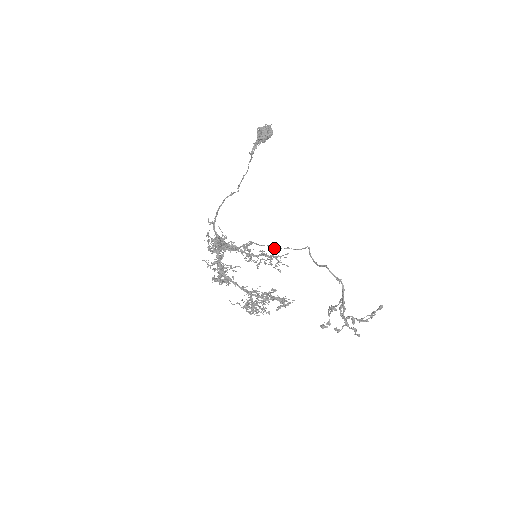
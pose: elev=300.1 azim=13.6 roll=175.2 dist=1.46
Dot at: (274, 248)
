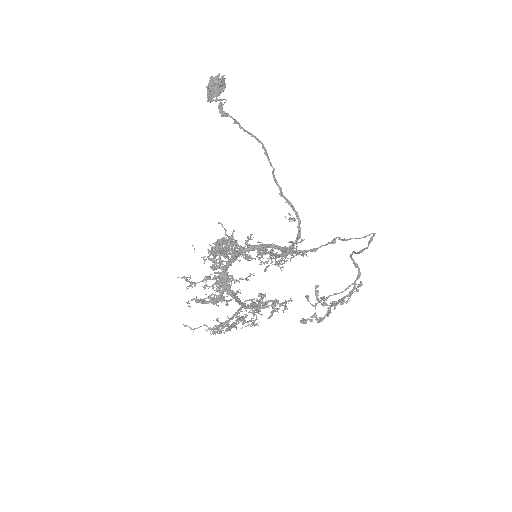
Dot at: (292, 241)
